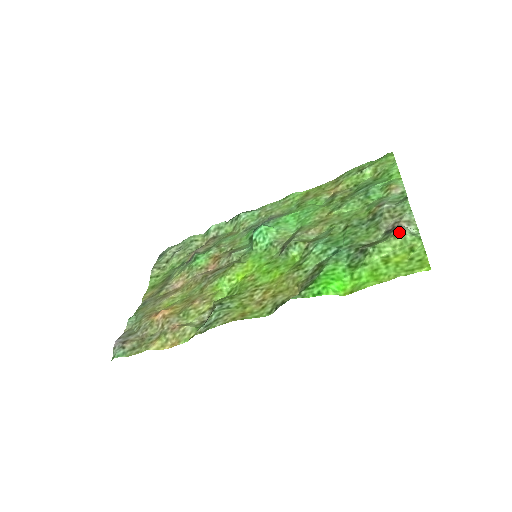
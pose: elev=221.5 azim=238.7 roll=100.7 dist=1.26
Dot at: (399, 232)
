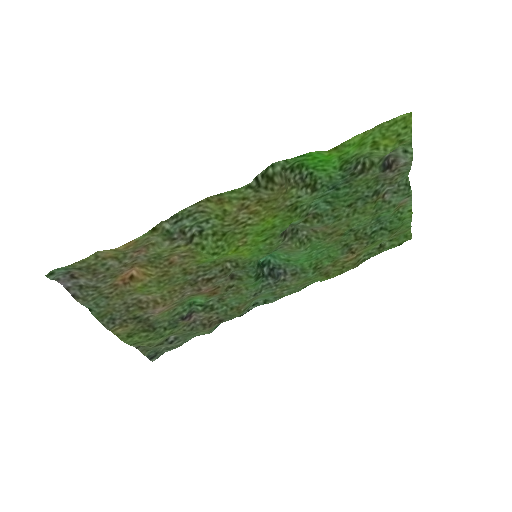
Dot at: (391, 152)
